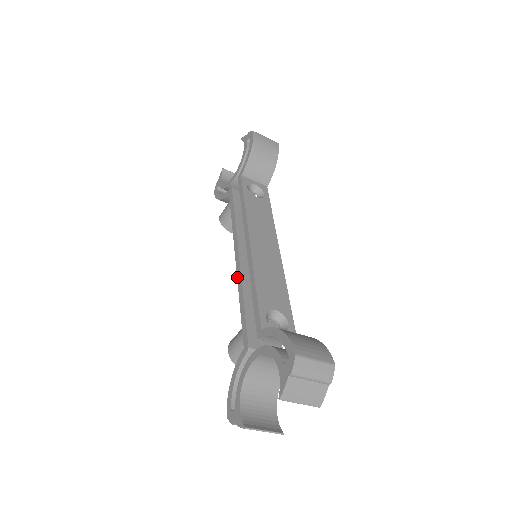
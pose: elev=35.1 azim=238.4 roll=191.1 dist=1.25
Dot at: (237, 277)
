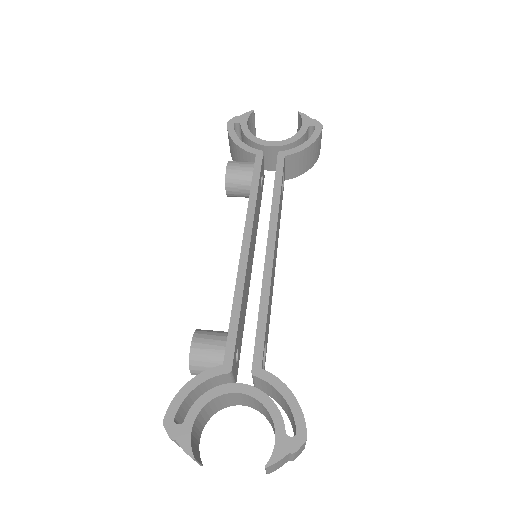
Dot at: (239, 271)
